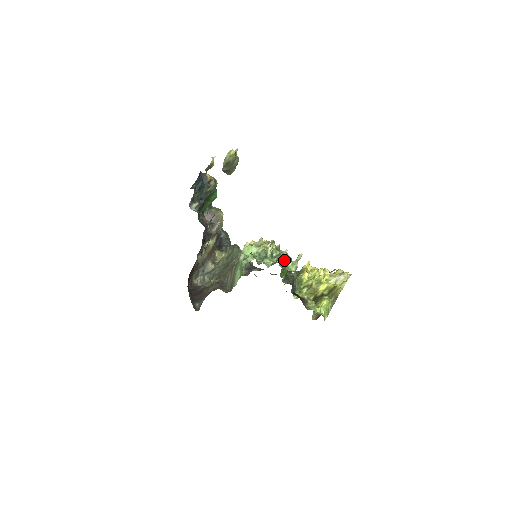
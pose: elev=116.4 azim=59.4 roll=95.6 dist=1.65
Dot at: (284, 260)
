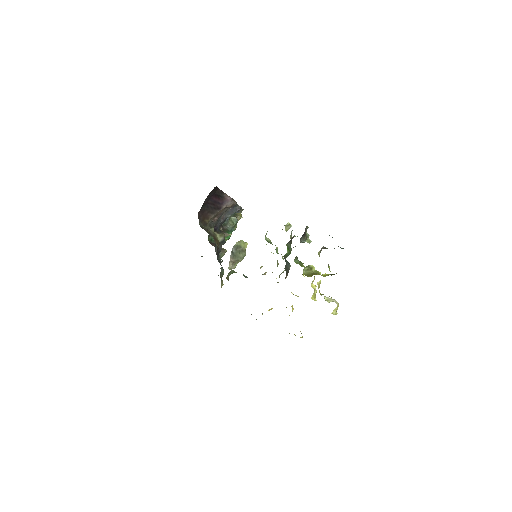
Dot at: occluded
